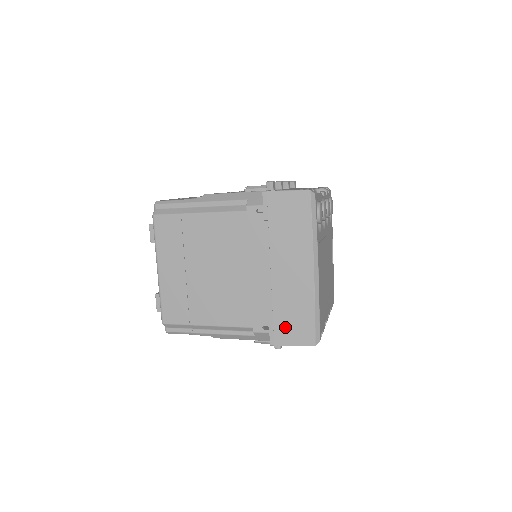
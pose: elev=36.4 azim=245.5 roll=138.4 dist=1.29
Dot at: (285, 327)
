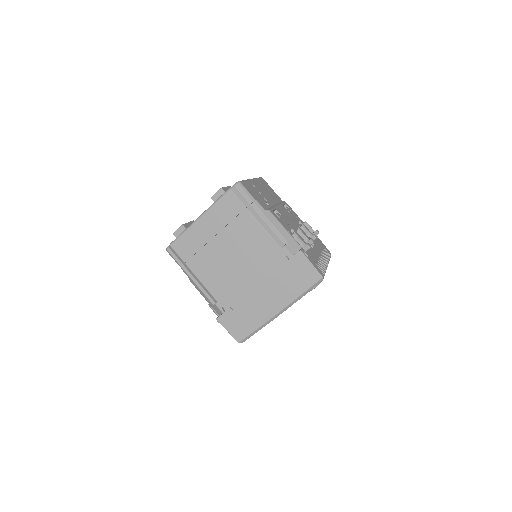
Dot at: (234, 319)
